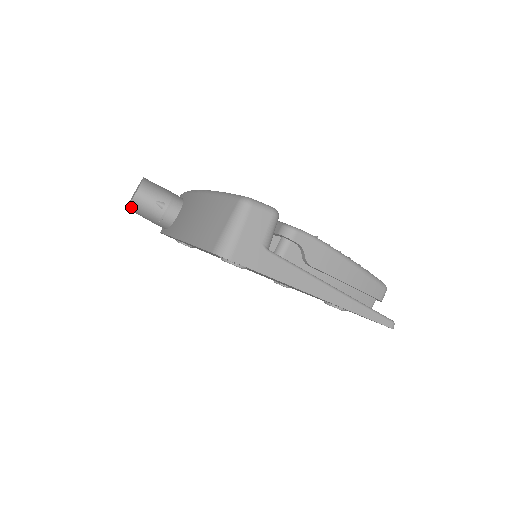
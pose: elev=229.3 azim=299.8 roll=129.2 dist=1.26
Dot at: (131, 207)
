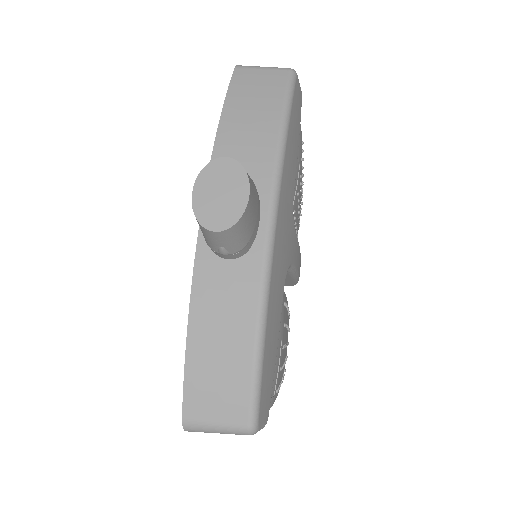
Dot at: (194, 213)
